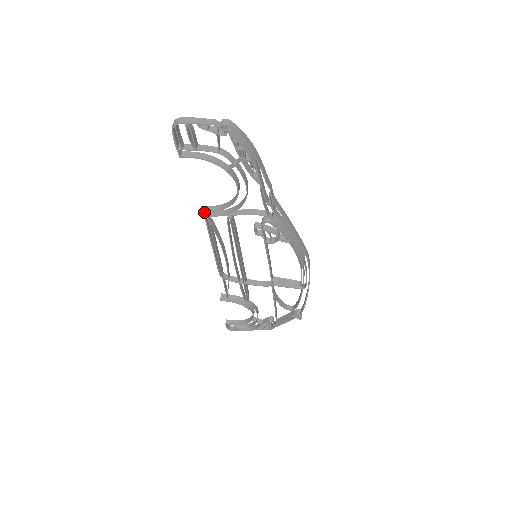
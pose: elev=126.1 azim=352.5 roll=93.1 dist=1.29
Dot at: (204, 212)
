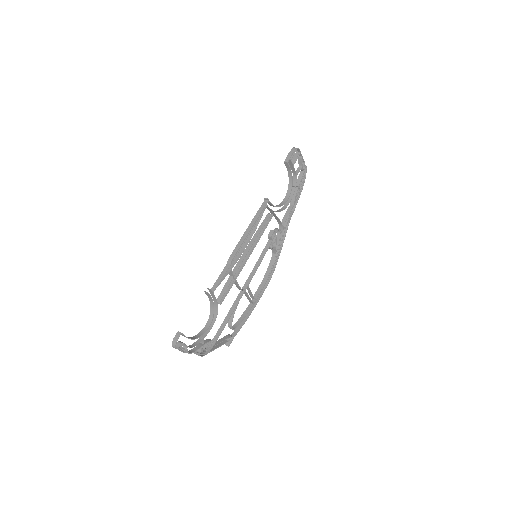
Dot at: (269, 201)
